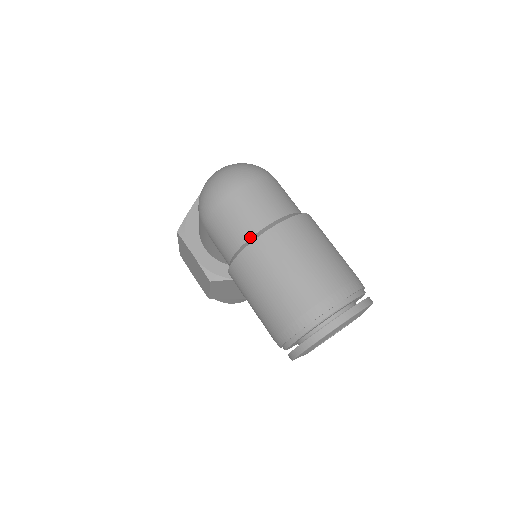
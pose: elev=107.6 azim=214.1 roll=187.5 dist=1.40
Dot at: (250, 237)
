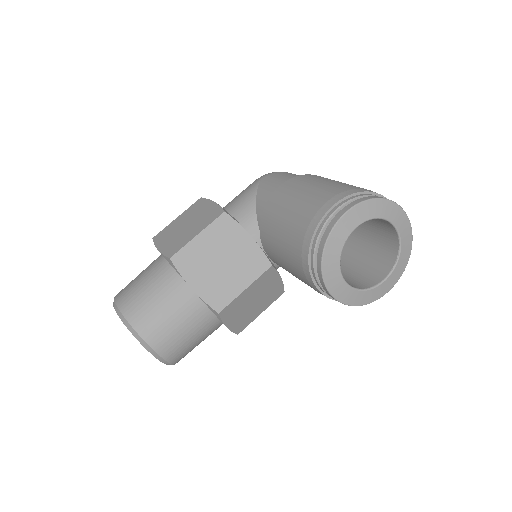
Dot at: occluded
